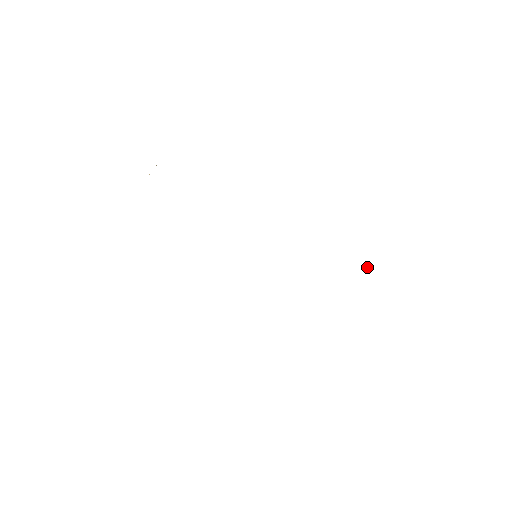
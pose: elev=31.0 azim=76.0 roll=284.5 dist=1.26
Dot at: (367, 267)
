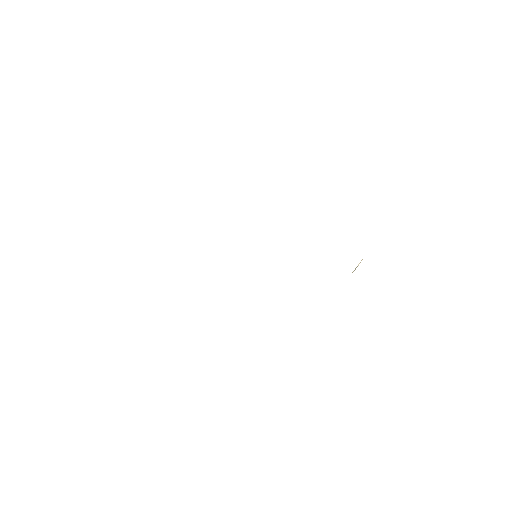
Dot at: (354, 270)
